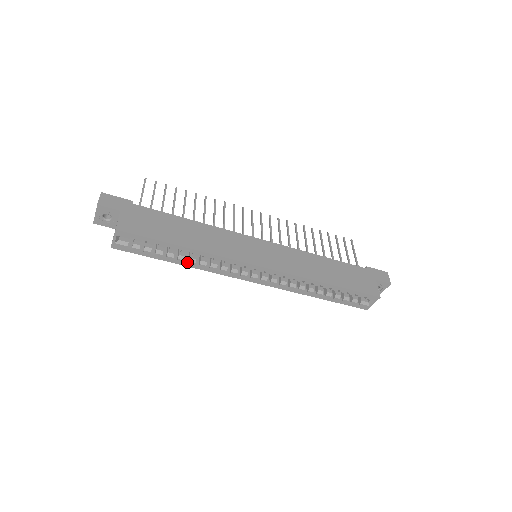
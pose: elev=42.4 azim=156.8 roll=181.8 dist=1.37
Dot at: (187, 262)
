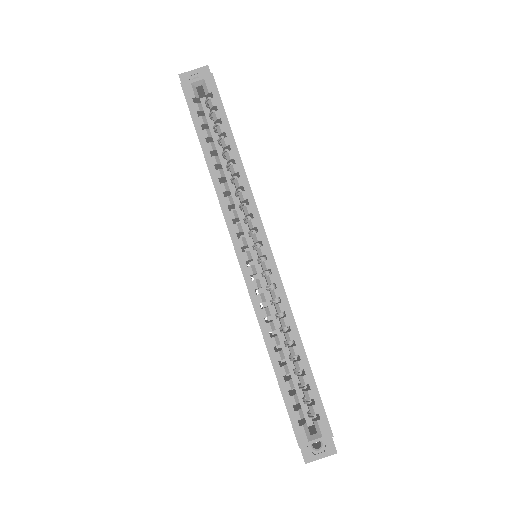
Dot at: occluded
